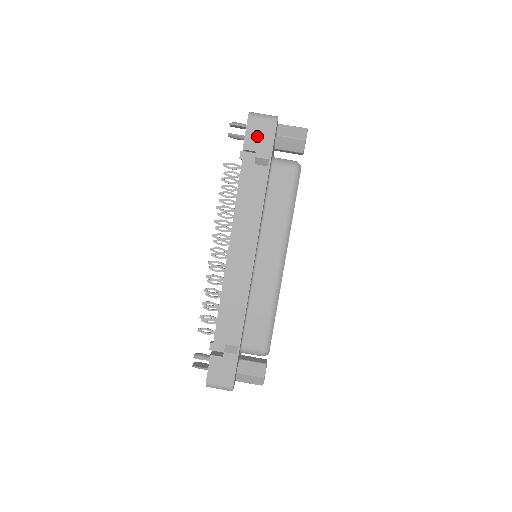
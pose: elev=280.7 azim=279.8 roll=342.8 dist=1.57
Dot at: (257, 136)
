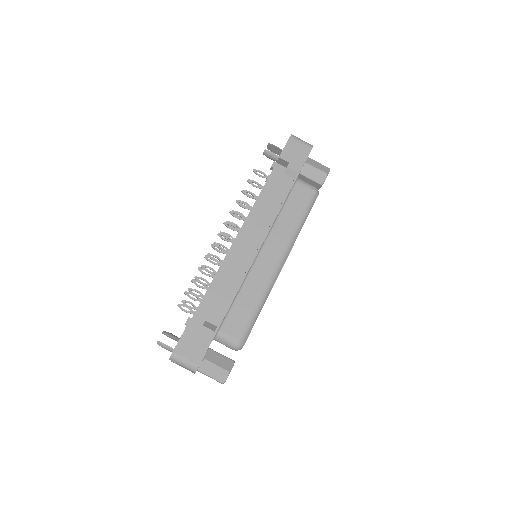
Dot at: (293, 152)
